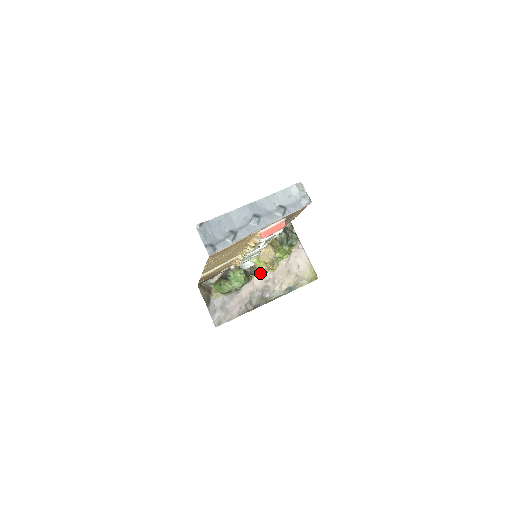
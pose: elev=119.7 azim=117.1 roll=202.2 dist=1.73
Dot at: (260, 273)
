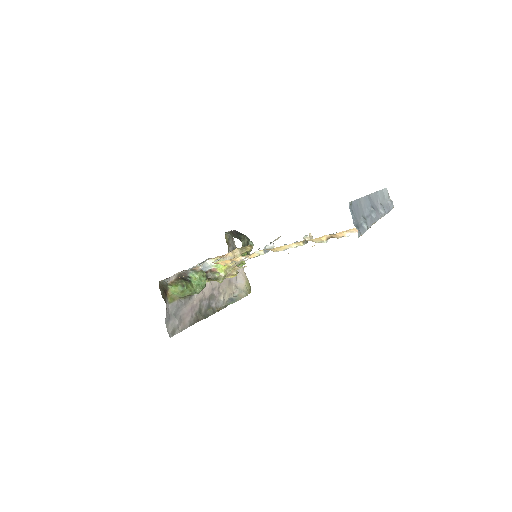
Dot at: (222, 278)
